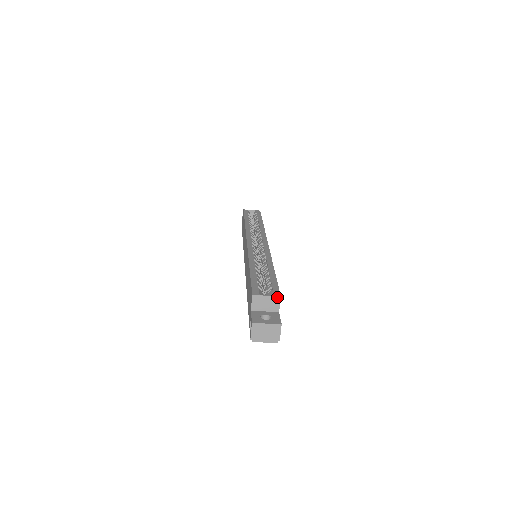
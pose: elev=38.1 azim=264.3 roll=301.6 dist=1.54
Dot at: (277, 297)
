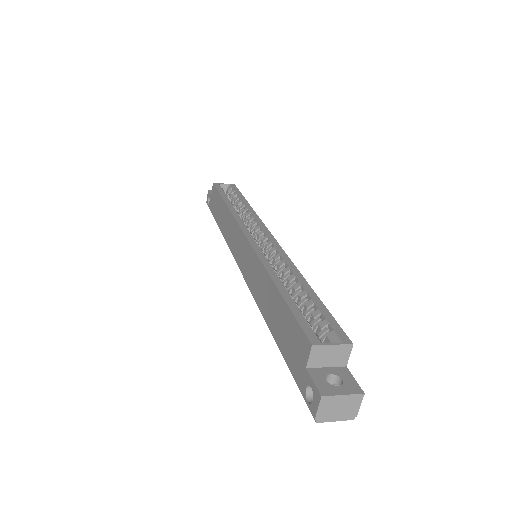
Dot at: (348, 345)
